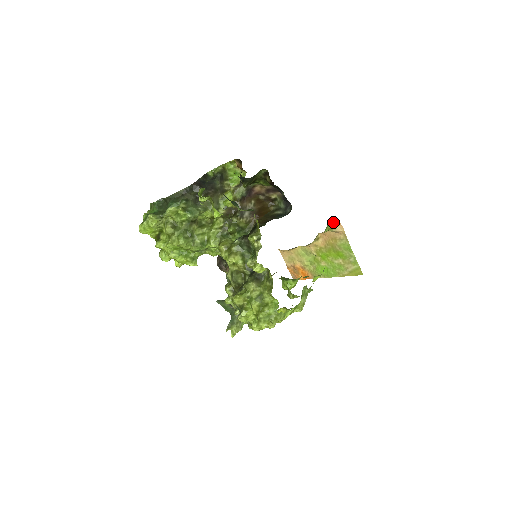
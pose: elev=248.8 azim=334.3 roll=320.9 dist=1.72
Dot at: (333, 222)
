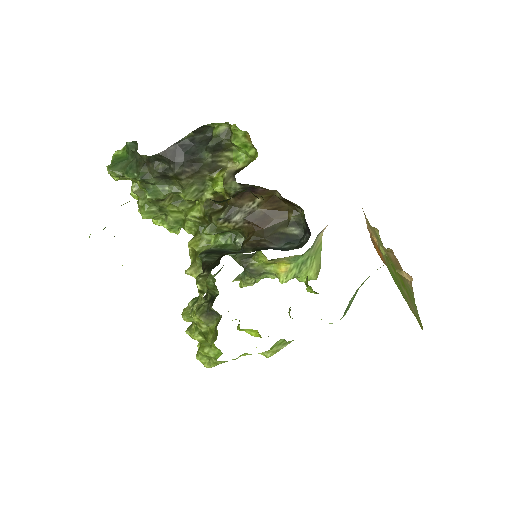
Dot at: occluded
